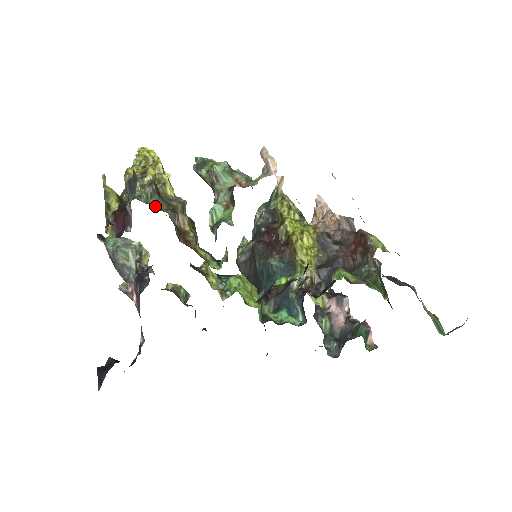
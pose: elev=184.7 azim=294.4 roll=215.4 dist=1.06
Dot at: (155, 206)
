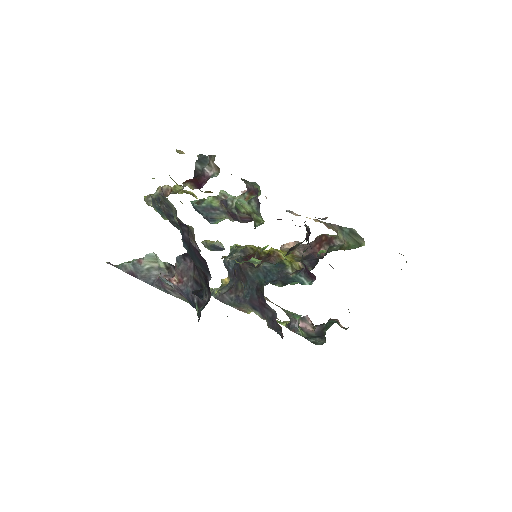
Dot at: occluded
